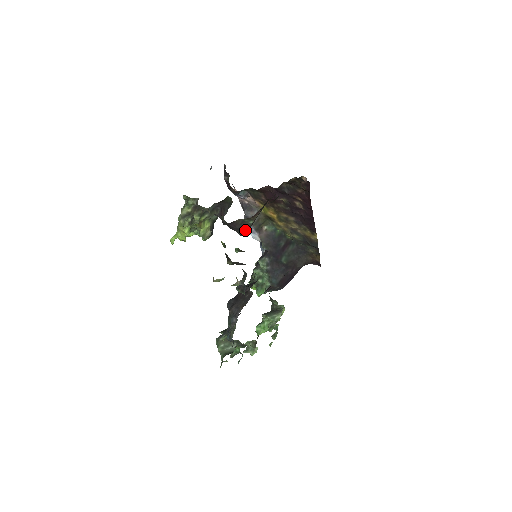
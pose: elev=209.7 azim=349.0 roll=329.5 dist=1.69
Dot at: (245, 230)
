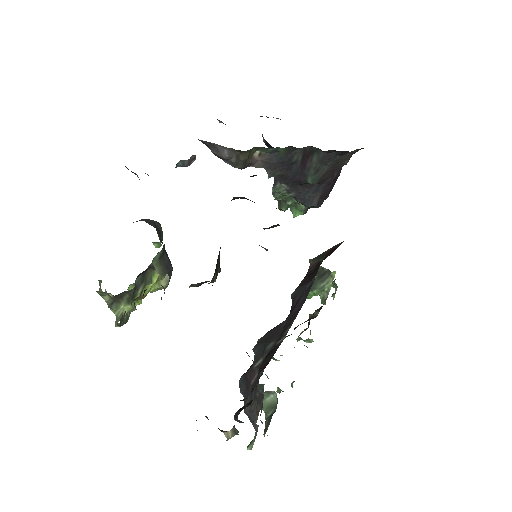
Dot at: occluded
